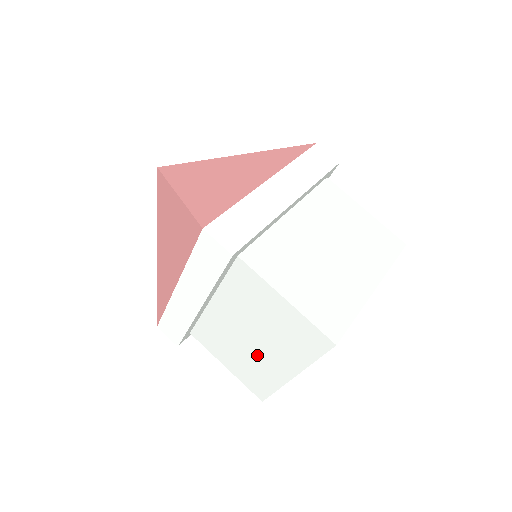
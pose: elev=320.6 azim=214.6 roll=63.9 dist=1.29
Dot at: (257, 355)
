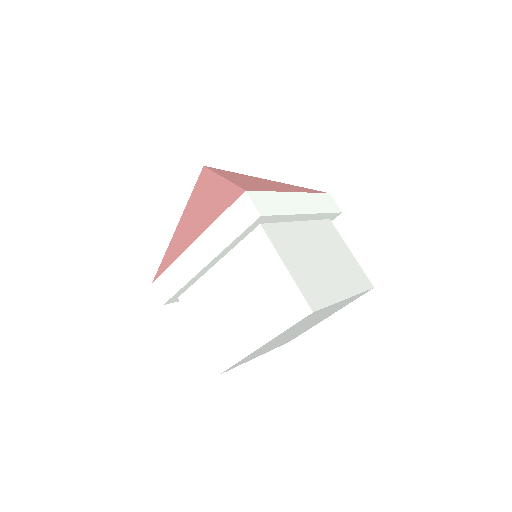
Dot at: (235, 322)
